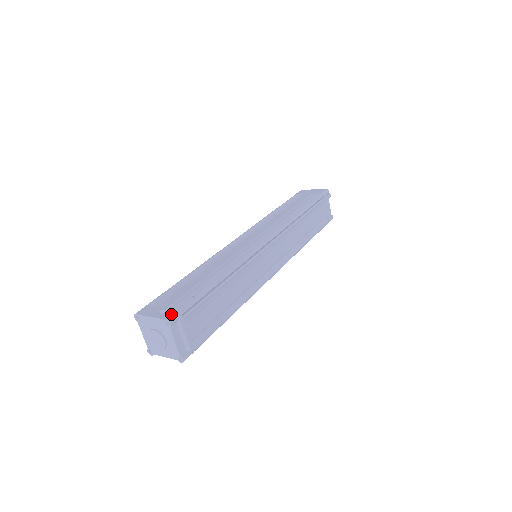
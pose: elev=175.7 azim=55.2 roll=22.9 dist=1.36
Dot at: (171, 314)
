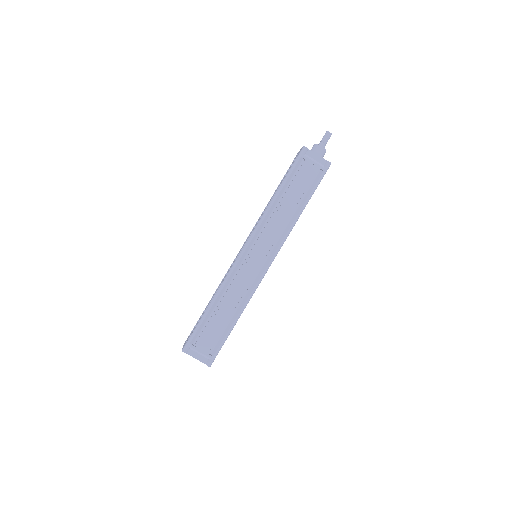
Dot at: (184, 346)
